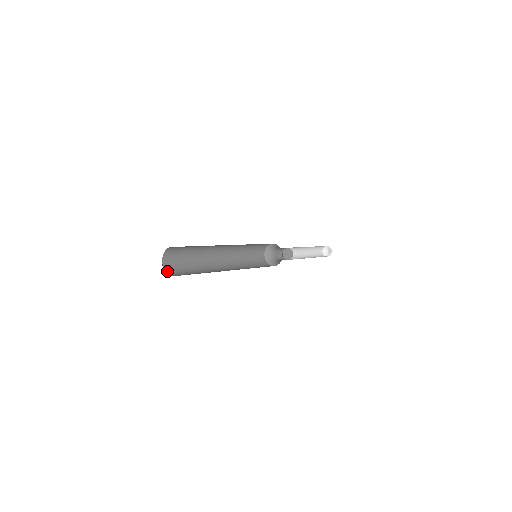
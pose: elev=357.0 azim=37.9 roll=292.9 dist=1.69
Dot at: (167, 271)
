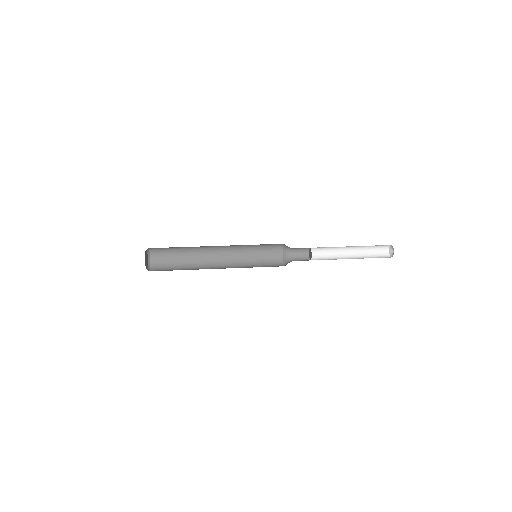
Dot at: (152, 263)
